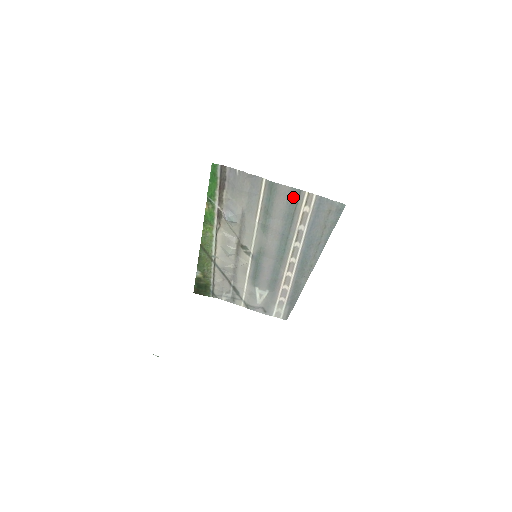
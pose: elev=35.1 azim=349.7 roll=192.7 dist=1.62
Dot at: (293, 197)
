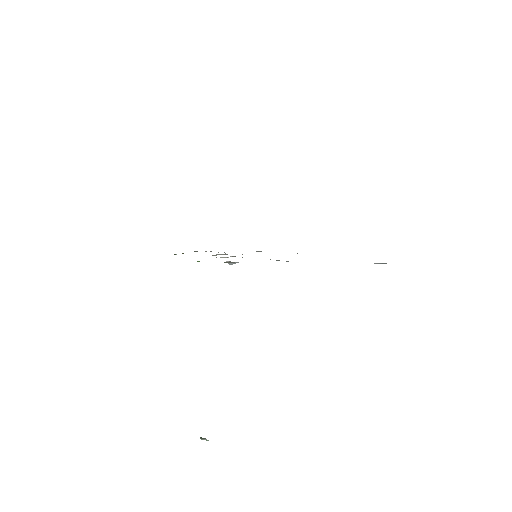
Dot at: occluded
